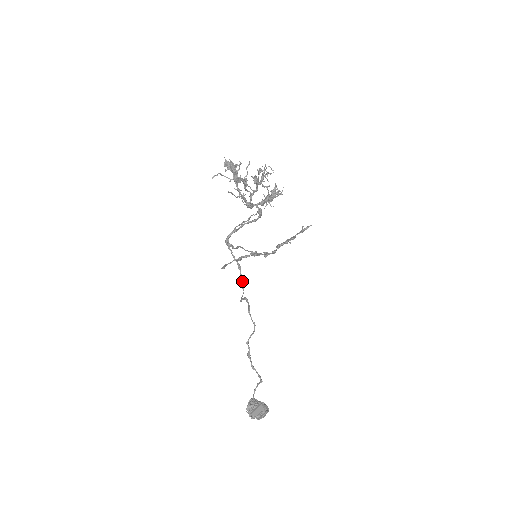
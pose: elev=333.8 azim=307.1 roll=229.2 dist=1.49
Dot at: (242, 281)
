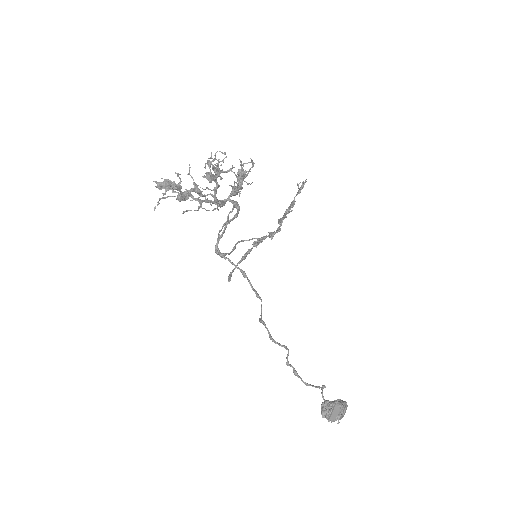
Dot at: (254, 290)
